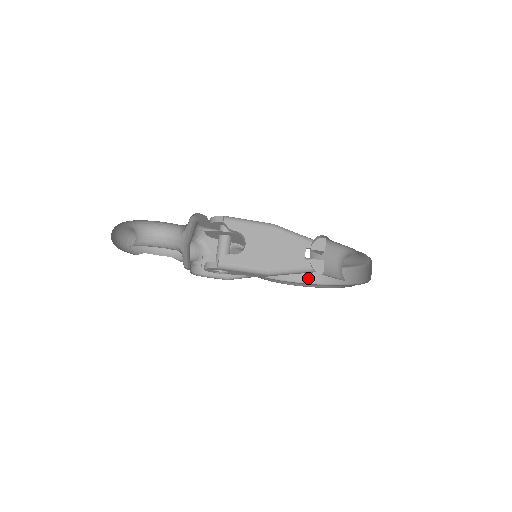
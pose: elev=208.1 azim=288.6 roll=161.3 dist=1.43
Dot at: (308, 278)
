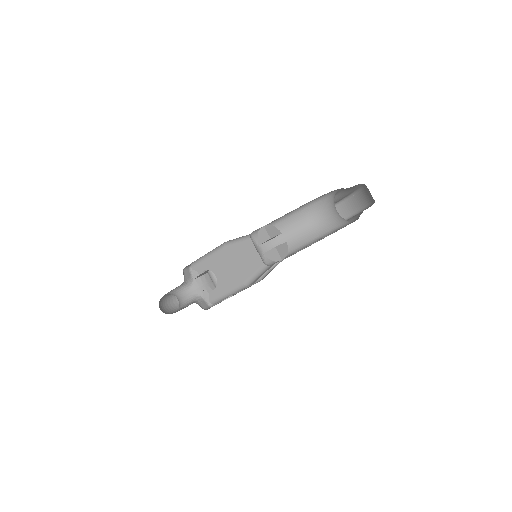
Dot at: (351, 209)
